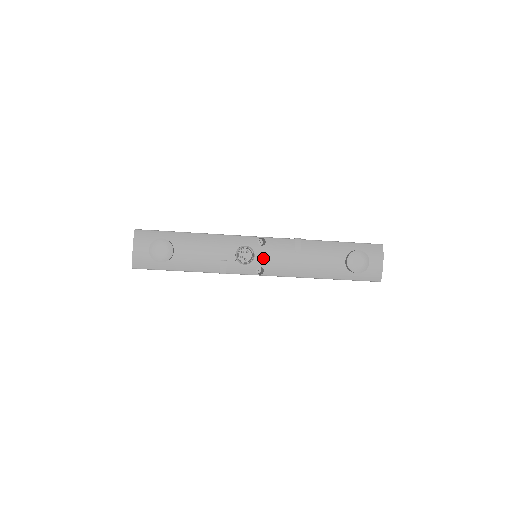
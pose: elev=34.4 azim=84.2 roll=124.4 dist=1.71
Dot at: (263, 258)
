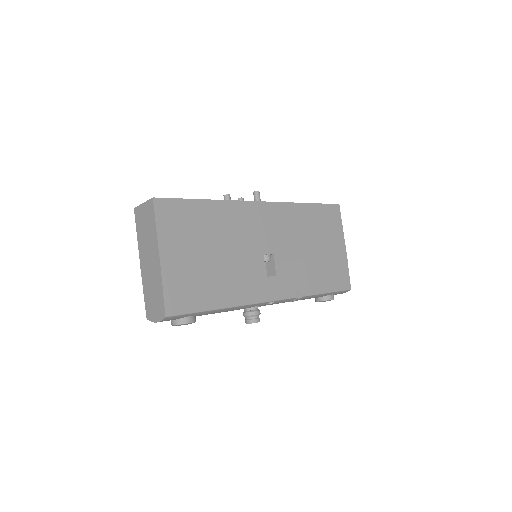
Dot at: occluded
